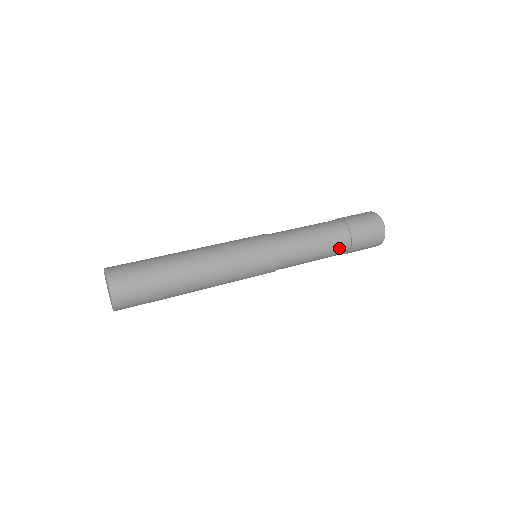
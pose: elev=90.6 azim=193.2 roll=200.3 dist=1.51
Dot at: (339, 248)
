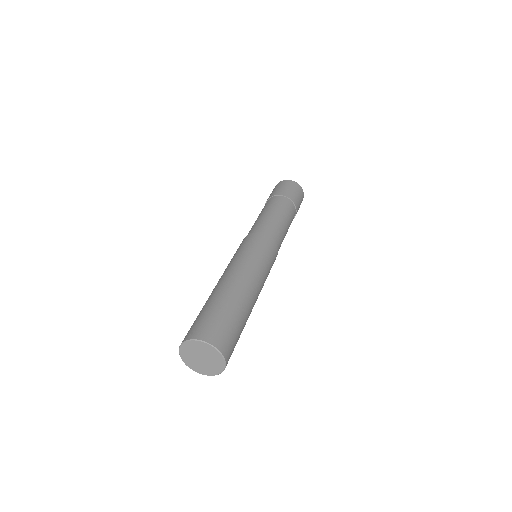
Dot at: (291, 212)
